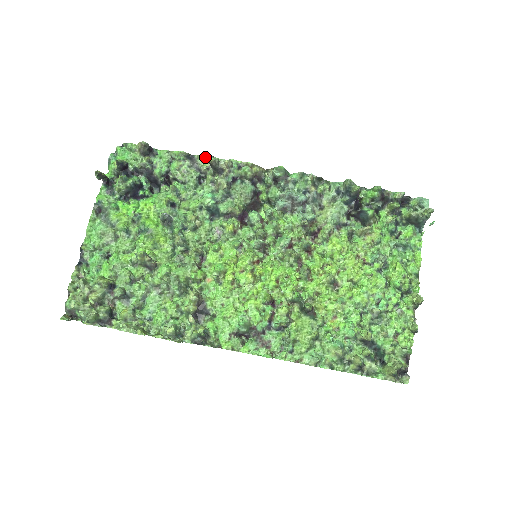
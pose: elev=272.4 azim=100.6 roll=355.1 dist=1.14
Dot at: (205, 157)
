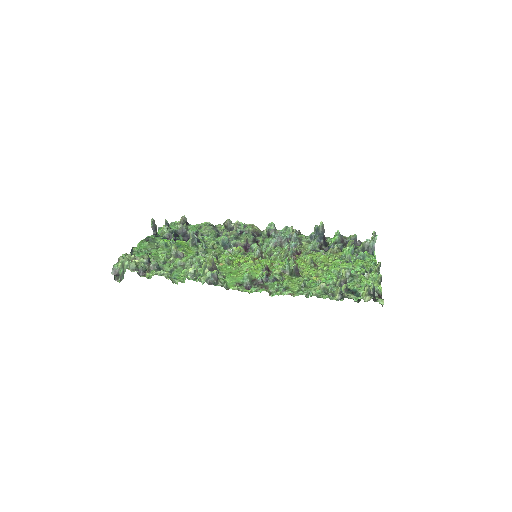
Dot at: (222, 225)
